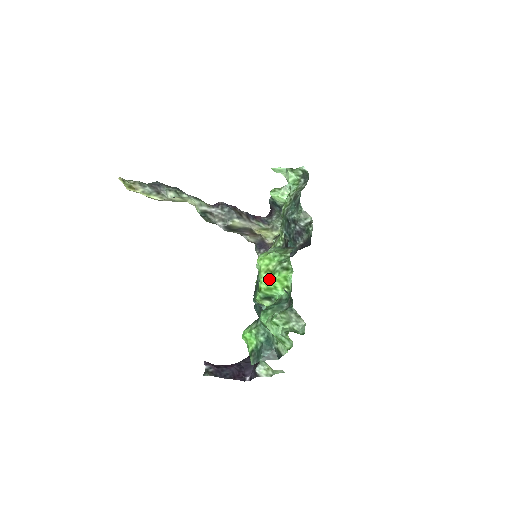
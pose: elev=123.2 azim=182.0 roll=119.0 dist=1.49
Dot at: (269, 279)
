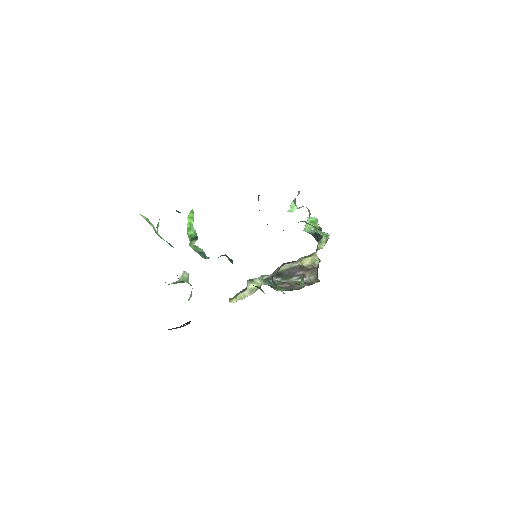
Dot at: occluded
